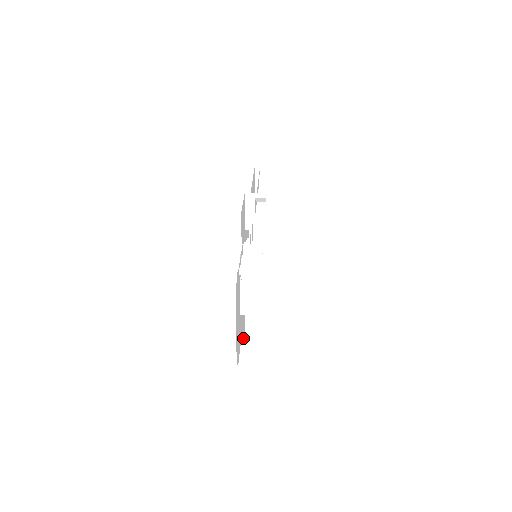
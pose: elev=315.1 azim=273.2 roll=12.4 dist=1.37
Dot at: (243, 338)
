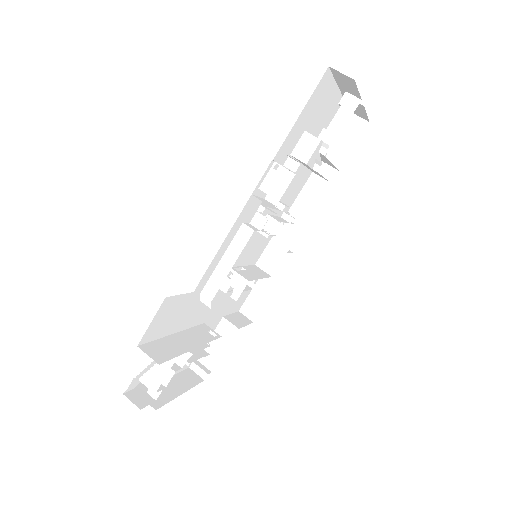
Dot at: (219, 325)
